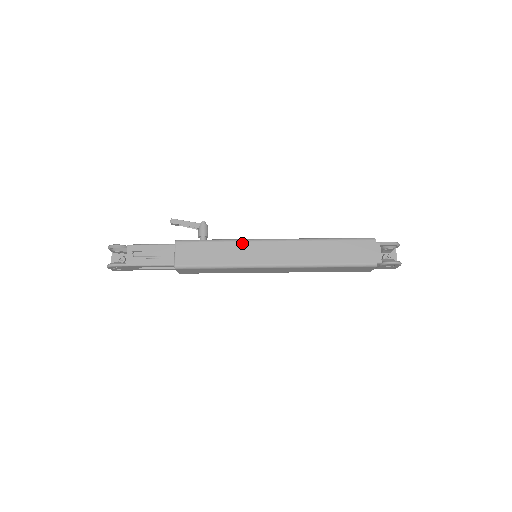
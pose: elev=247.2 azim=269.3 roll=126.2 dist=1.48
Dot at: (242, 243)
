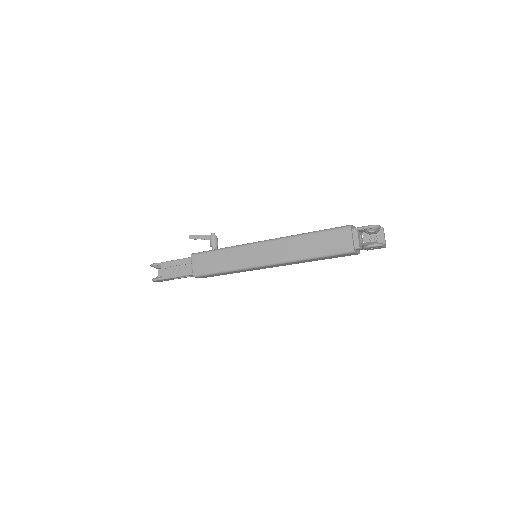
Dot at: (239, 249)
